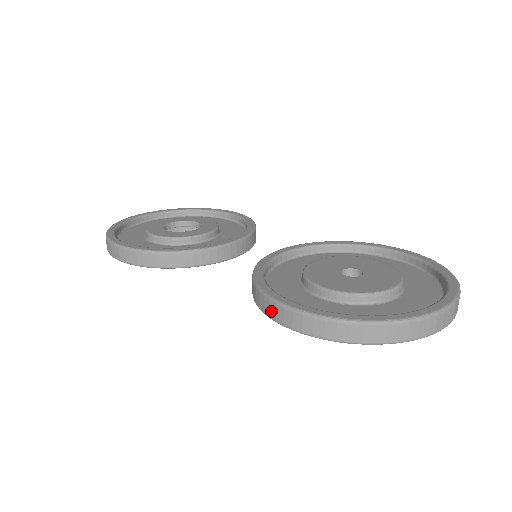
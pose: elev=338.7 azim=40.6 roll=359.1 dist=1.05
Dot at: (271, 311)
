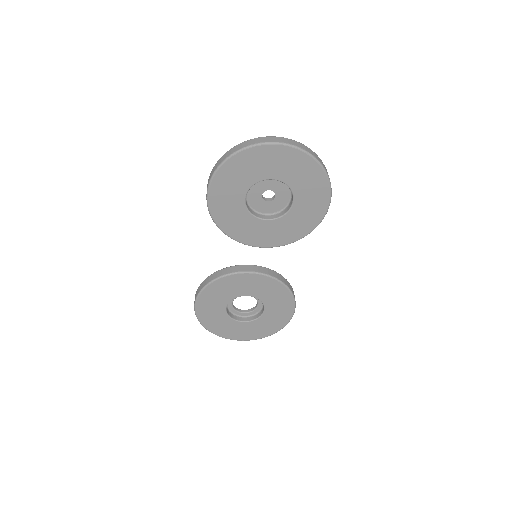
Dot at: (207, 204)
